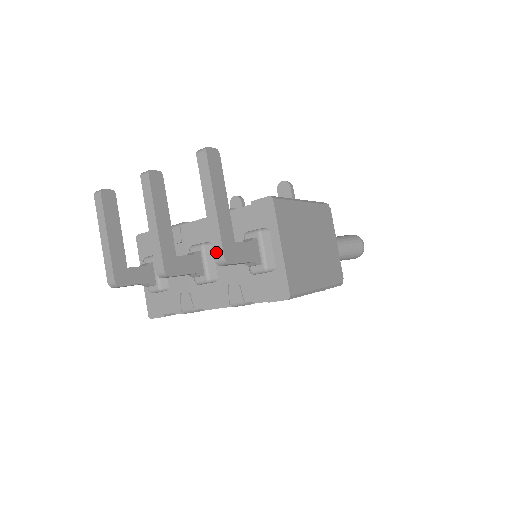
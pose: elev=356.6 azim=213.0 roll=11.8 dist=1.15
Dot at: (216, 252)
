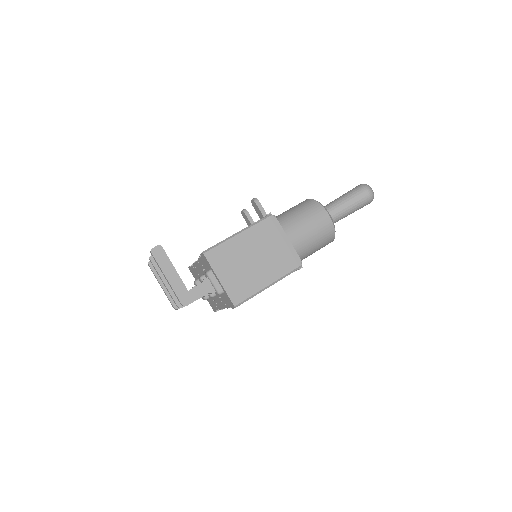
Dot at: (179, 301)
